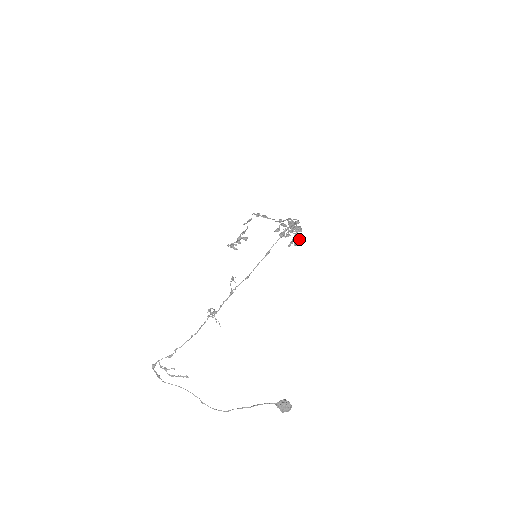
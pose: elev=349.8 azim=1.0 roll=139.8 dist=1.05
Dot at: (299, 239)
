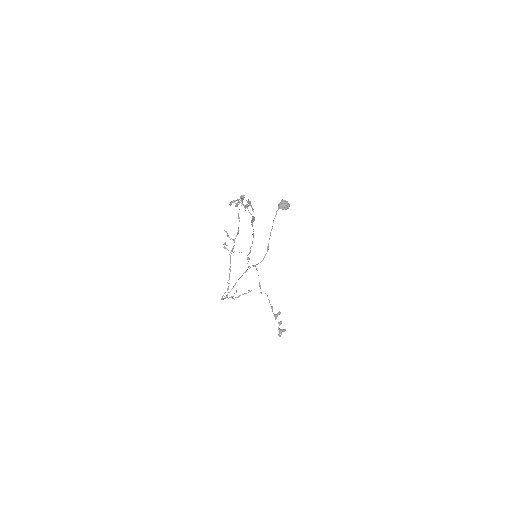
Dot at: (249, 201)
